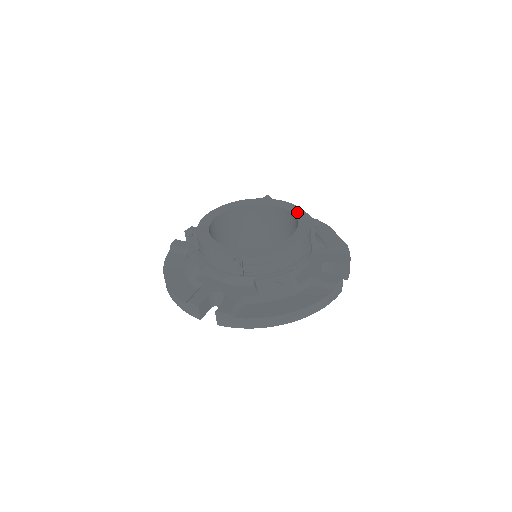
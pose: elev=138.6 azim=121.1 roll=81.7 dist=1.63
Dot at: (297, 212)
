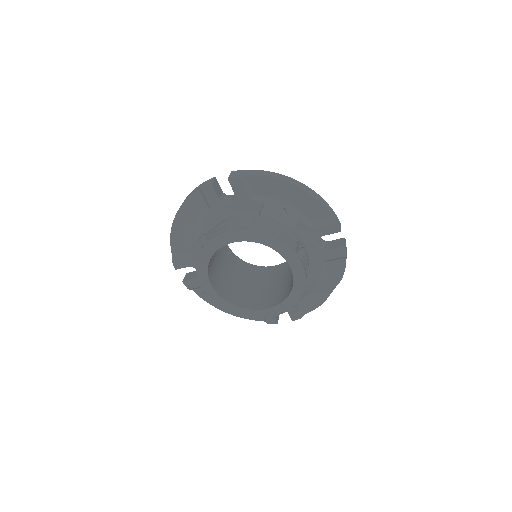
Dot at: (295, 294)
